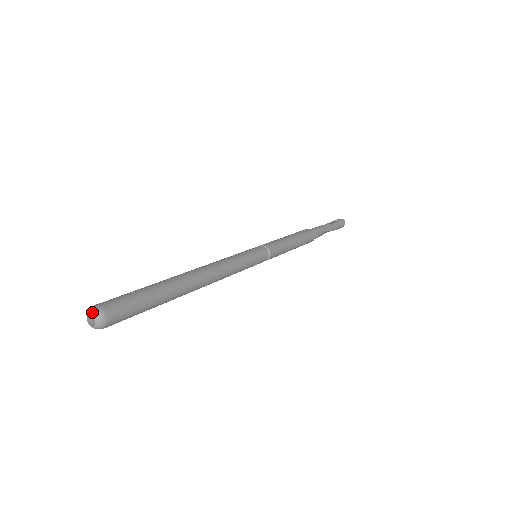
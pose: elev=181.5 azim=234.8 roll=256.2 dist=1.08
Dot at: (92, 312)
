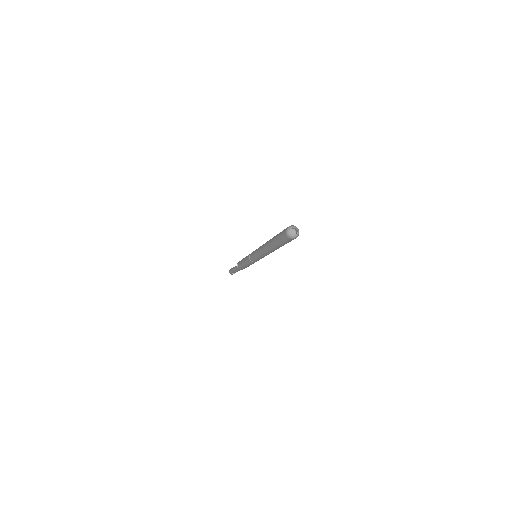
Dot at: (295, 227)
